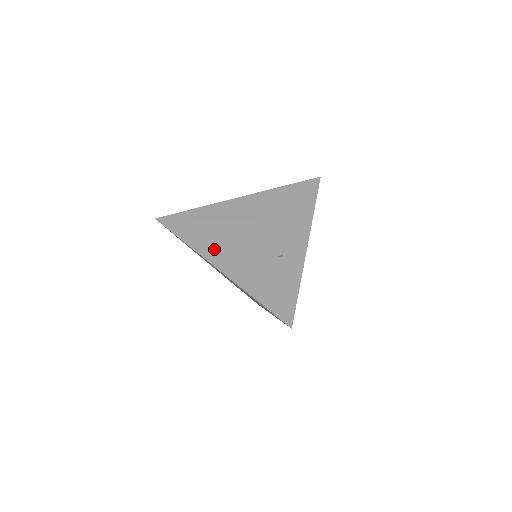
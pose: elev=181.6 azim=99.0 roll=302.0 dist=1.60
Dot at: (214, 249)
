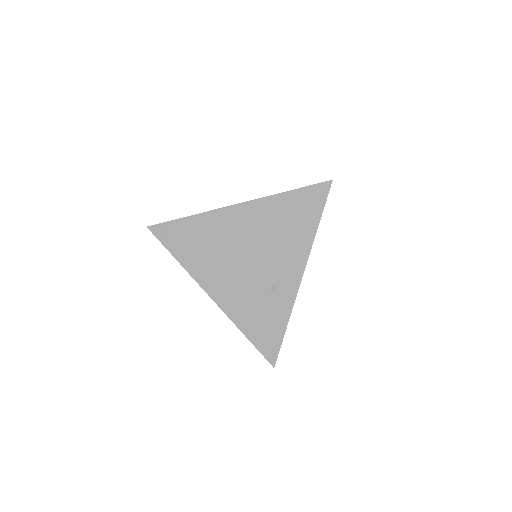
Dot at: (206, 272)
